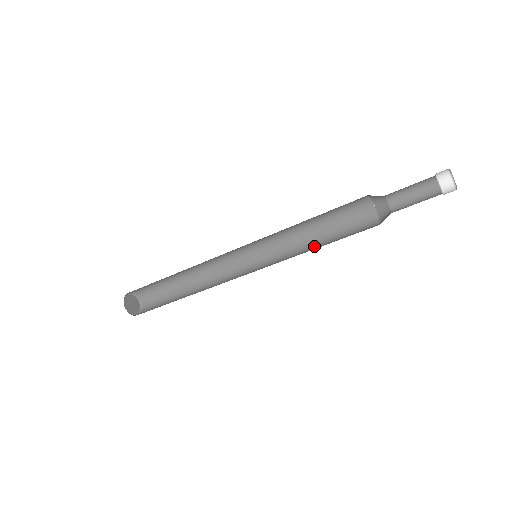
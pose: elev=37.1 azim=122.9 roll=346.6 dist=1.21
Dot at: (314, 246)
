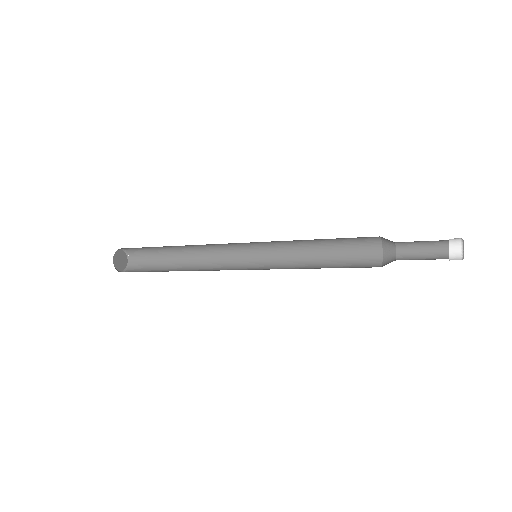
Dot at: (315, 261)
